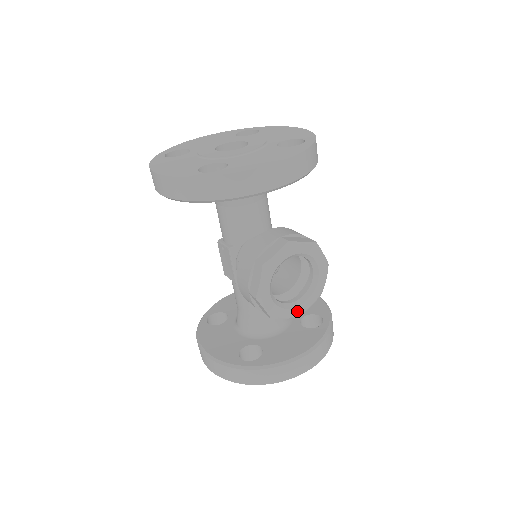
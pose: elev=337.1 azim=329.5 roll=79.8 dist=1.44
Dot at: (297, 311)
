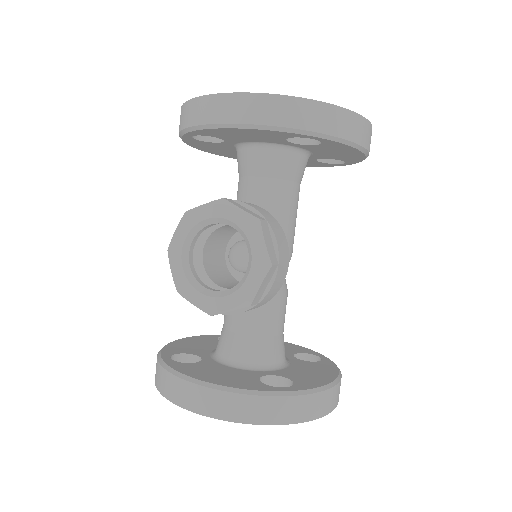
Dot at: (208, 303)
